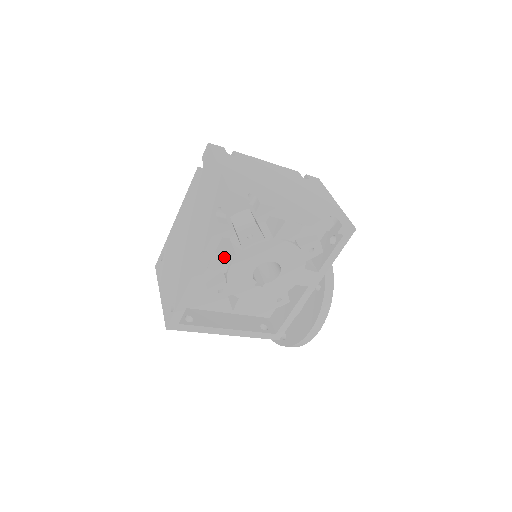
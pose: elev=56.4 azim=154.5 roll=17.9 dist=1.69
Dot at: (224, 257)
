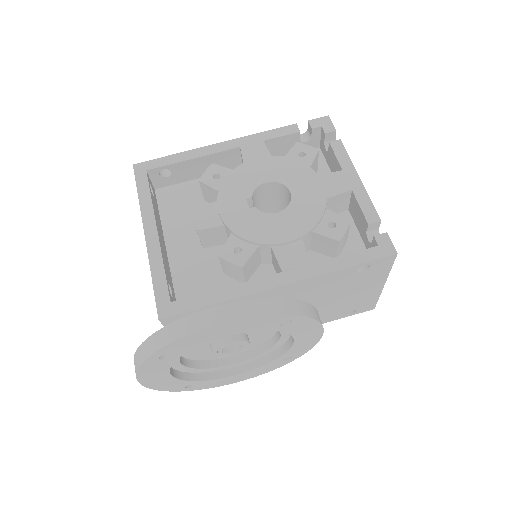
Dot at: (263, 151)
